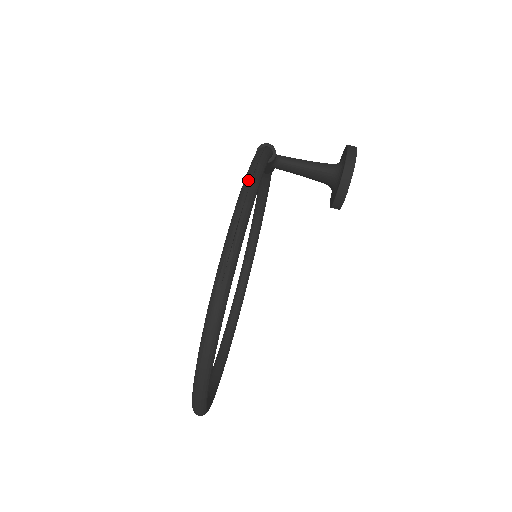
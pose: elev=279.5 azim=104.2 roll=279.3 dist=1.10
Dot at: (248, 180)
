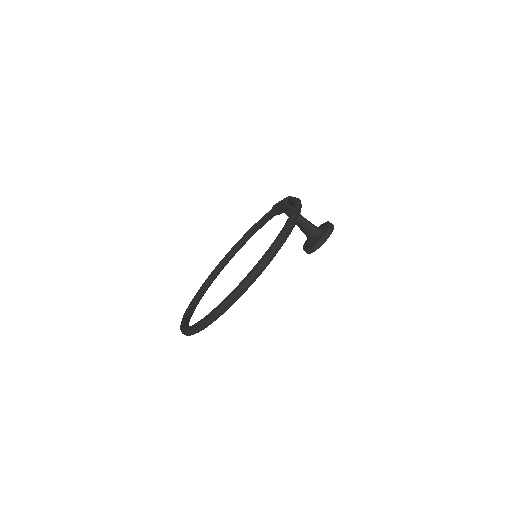
Dot at: (298, 207)
